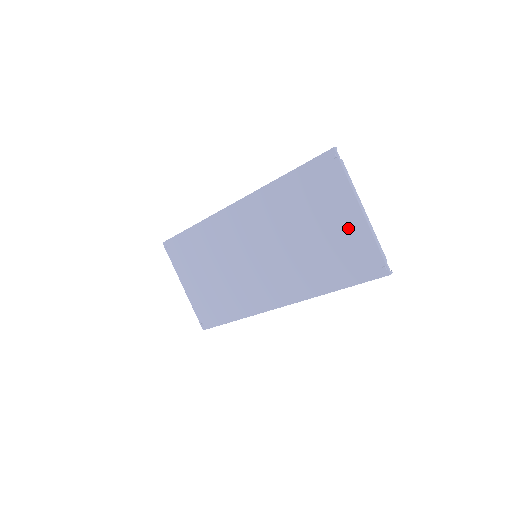
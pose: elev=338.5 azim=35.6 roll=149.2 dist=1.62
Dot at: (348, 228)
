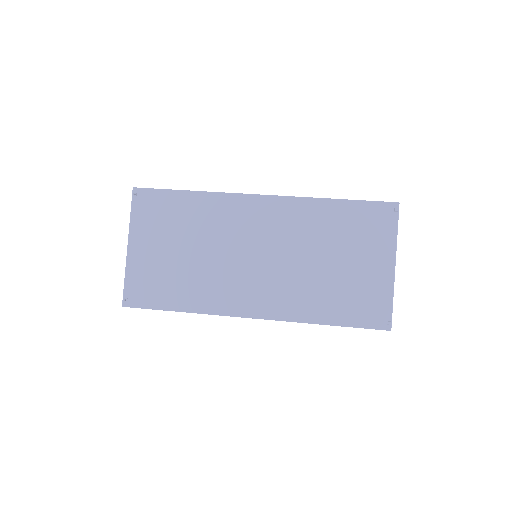
Dot at: (374, 274)
